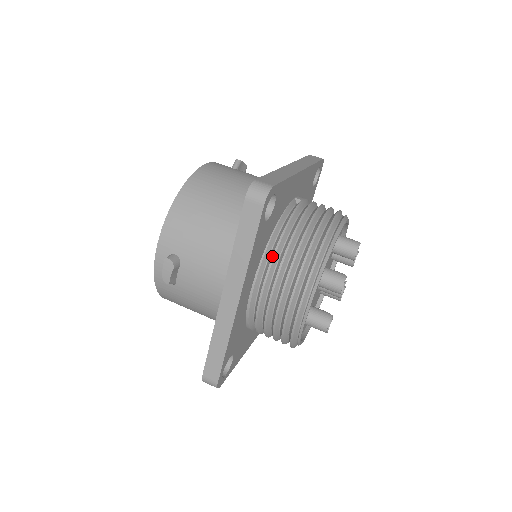
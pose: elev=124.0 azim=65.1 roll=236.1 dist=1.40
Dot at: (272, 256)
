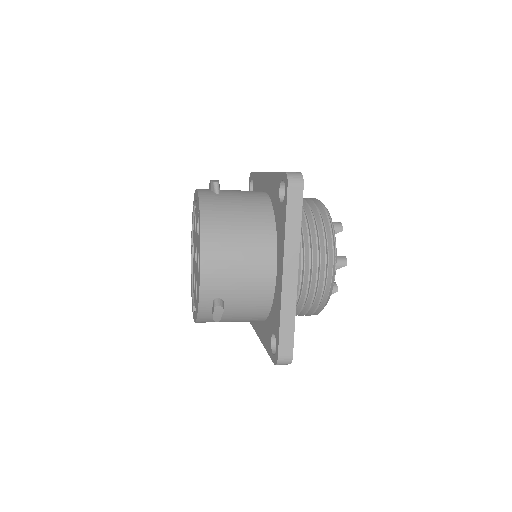
Dot at: occluded
